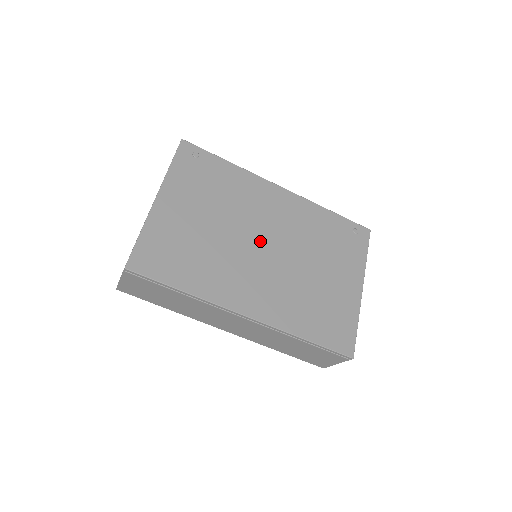
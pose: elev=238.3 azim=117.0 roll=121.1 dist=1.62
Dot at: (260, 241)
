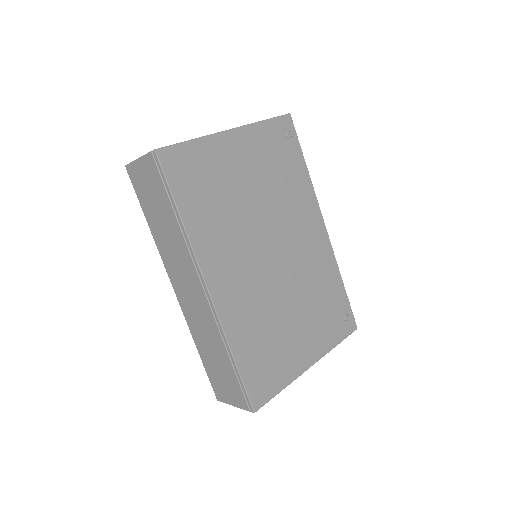
Dot at: (273, 246)
